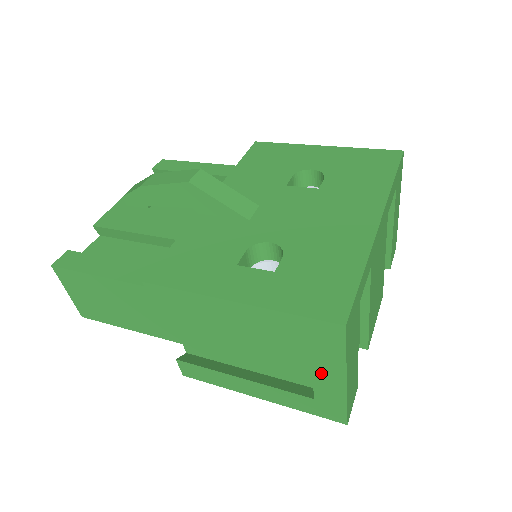
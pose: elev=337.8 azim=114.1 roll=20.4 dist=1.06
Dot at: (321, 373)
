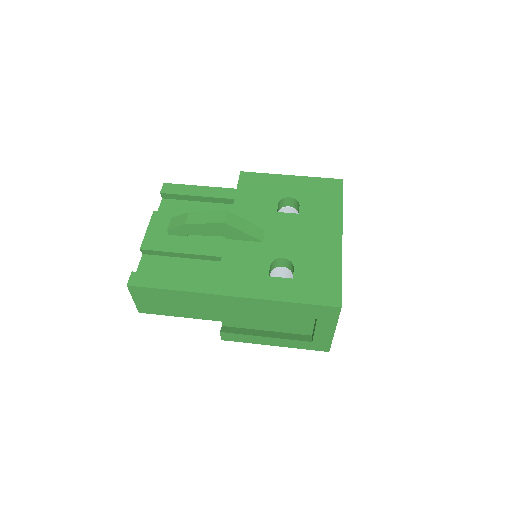
Dot at: (321, 329)
